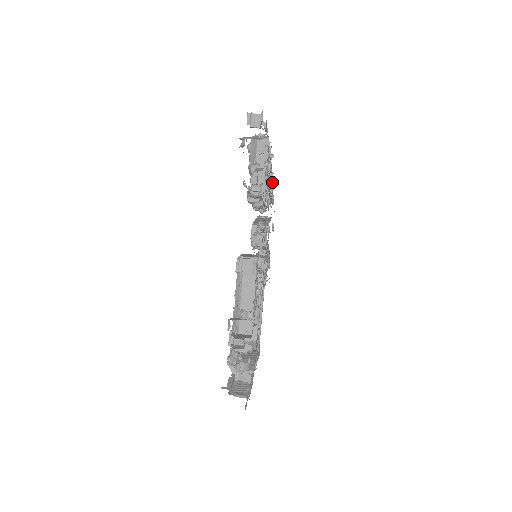
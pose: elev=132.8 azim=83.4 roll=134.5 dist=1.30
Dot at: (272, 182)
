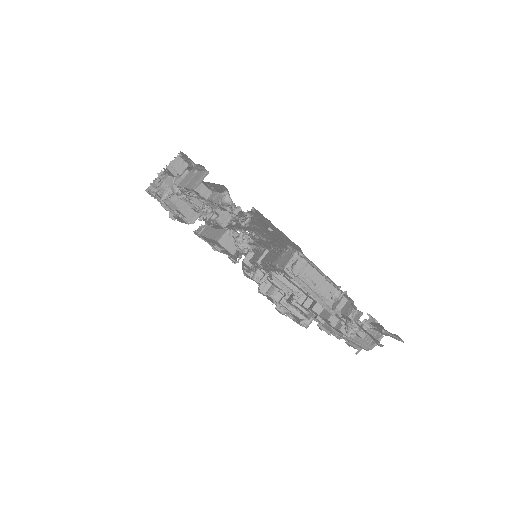
Dot at: occluded
